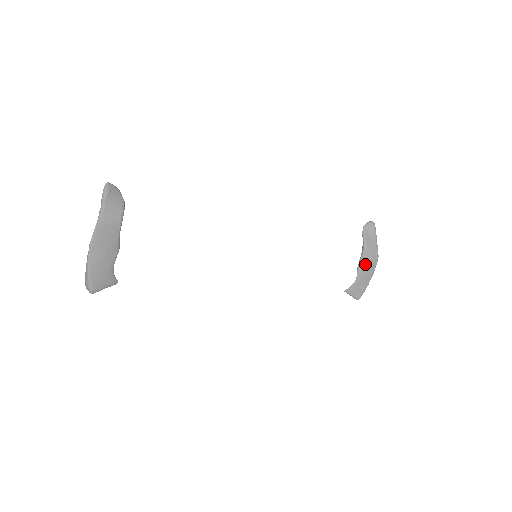
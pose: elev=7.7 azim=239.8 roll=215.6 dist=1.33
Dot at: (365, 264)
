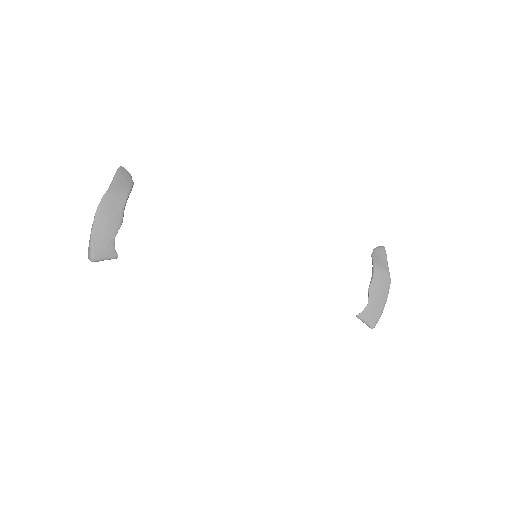
Dot at: (376, 286)
